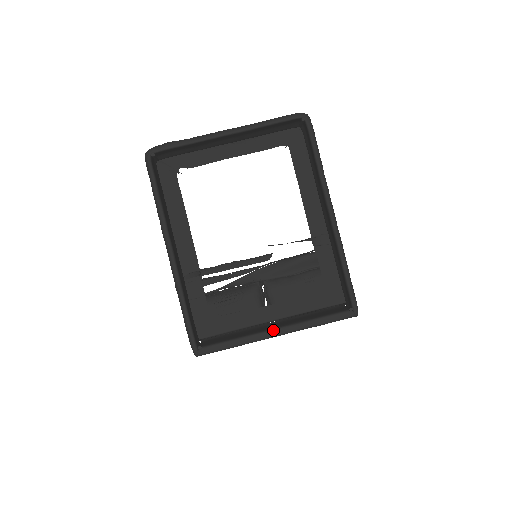
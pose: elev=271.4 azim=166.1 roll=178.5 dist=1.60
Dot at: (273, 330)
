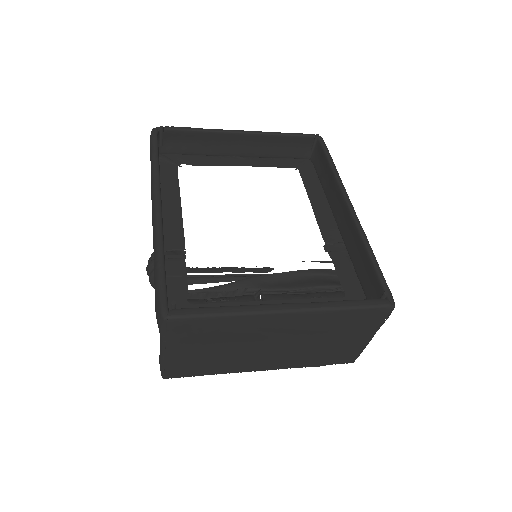
Dot at: occluded
